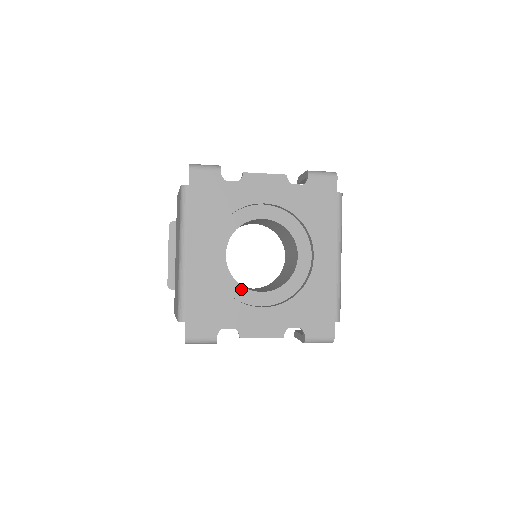
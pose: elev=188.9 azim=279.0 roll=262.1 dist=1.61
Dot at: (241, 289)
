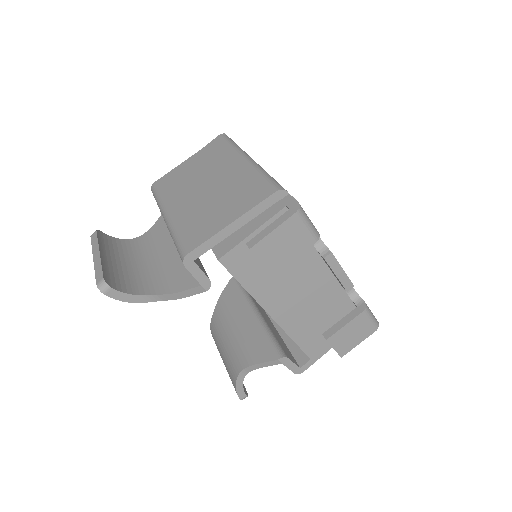
Dot at: occluded
